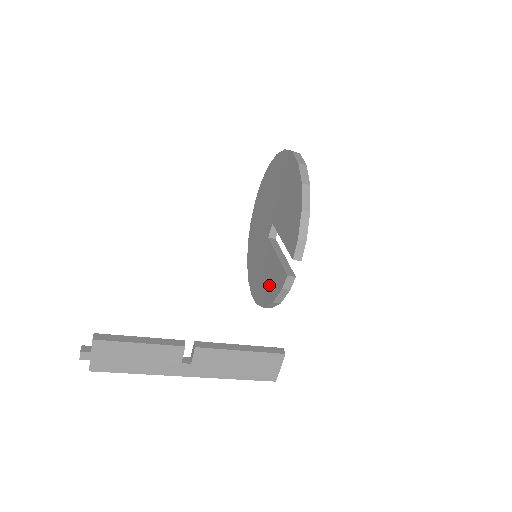
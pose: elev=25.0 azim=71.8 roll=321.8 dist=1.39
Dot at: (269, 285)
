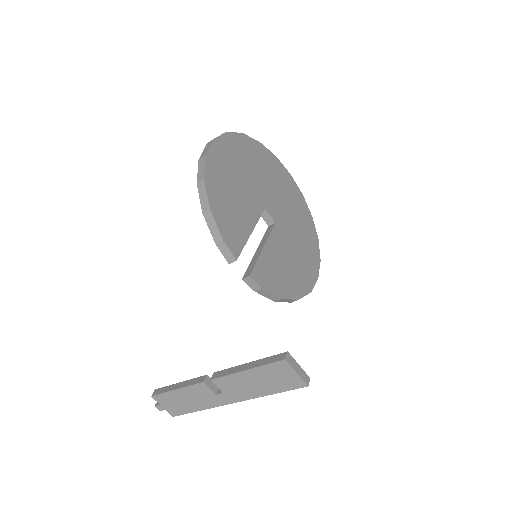
Dot at: occluded
